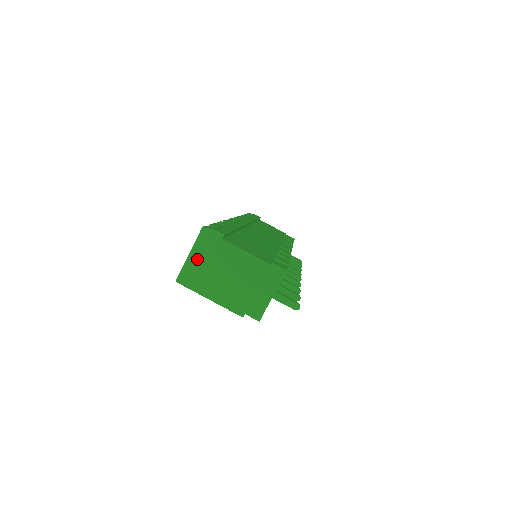
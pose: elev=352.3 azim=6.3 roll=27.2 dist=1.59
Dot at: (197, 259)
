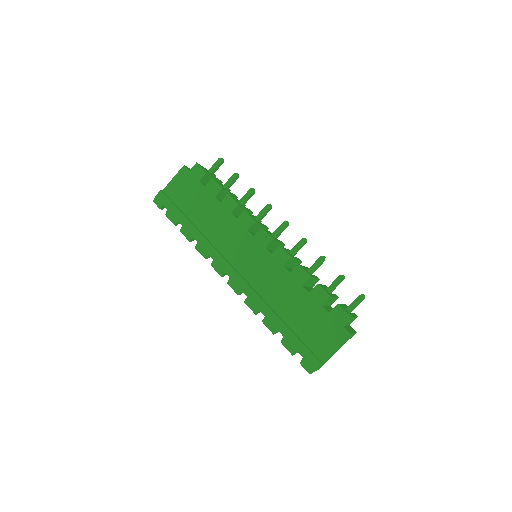
Dot at: occluded
